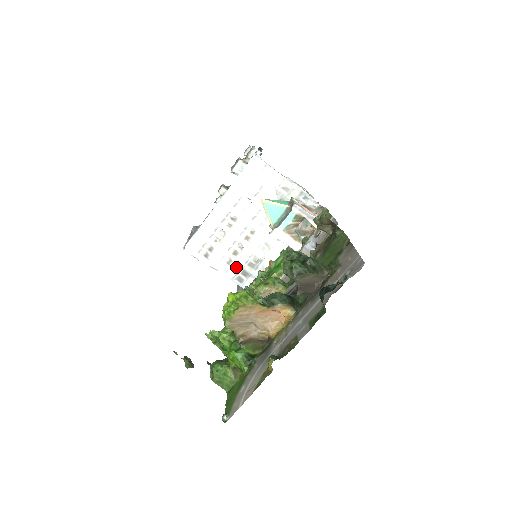
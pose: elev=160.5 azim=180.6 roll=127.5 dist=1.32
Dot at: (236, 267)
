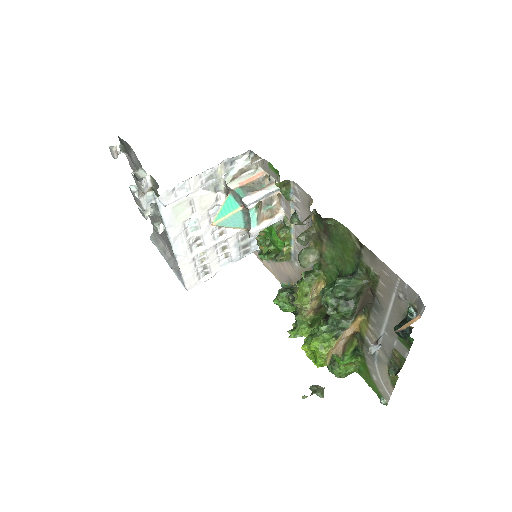
Dot at: (235, 252)
